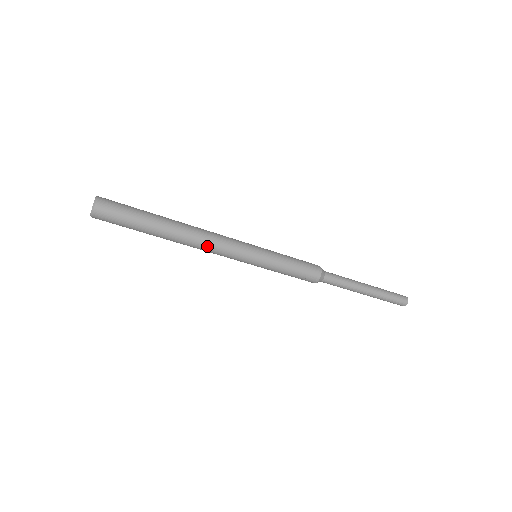
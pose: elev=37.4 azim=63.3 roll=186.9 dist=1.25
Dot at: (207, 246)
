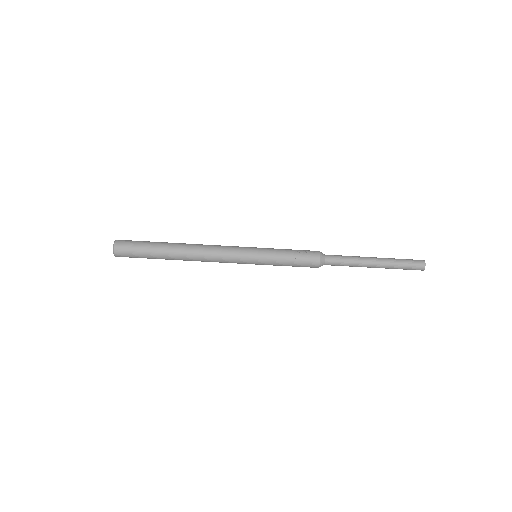
Dot at: (209, 247)
